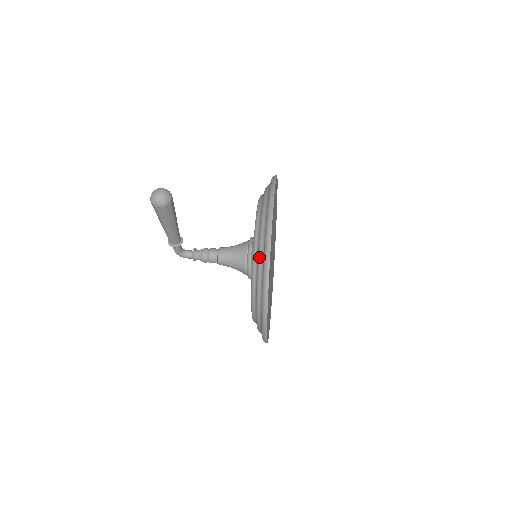
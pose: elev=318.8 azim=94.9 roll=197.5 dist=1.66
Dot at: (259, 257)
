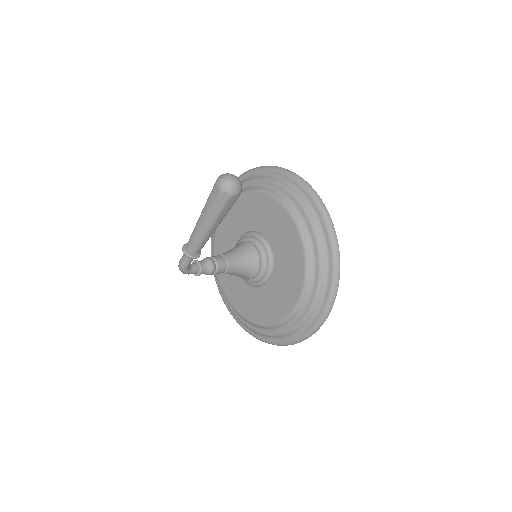
Dot at: (319, 242)
